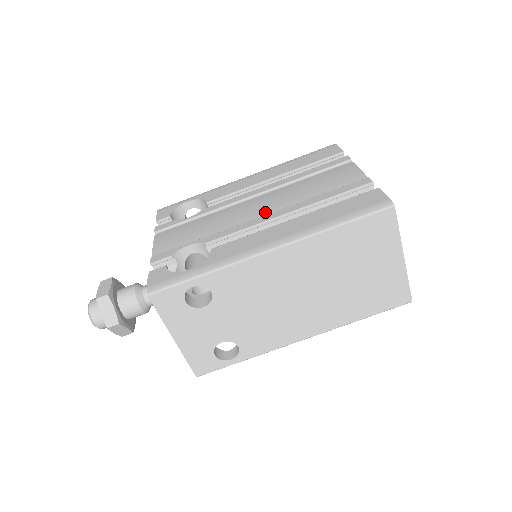
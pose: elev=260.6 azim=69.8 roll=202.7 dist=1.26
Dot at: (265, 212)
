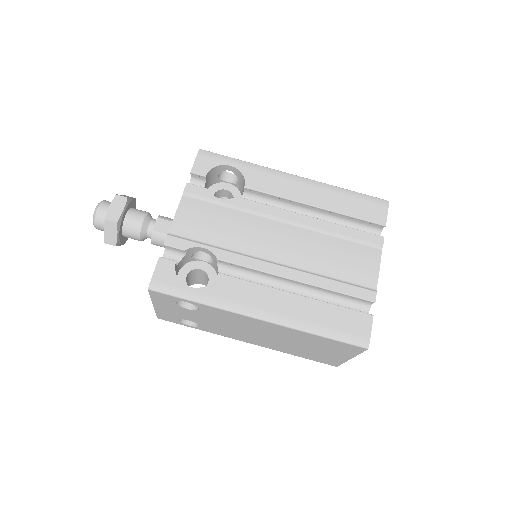
Dot at: (282, 258)
